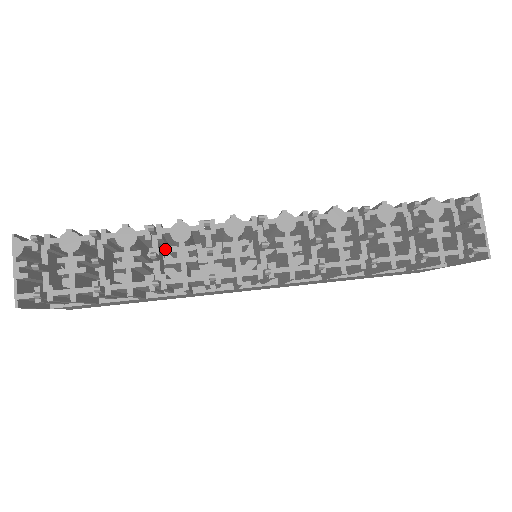
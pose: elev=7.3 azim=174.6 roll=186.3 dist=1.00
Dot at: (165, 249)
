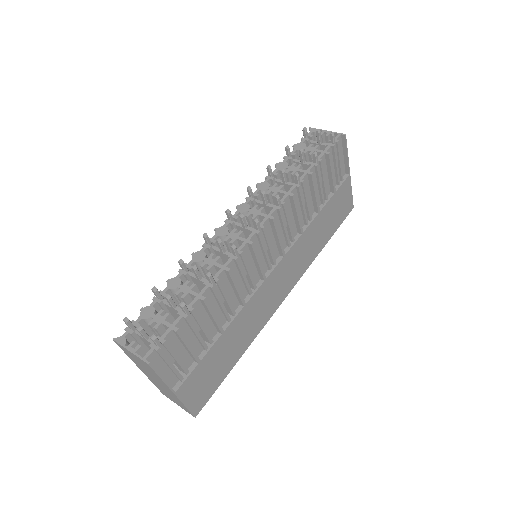
Dot at: occluded
